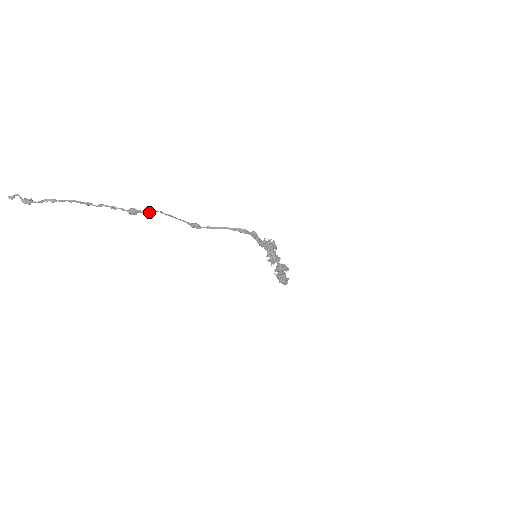
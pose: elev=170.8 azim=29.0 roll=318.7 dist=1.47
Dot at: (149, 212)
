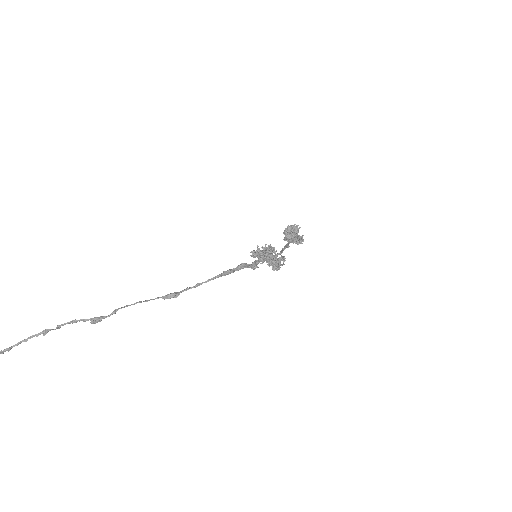
Dot at: (113, 313)
